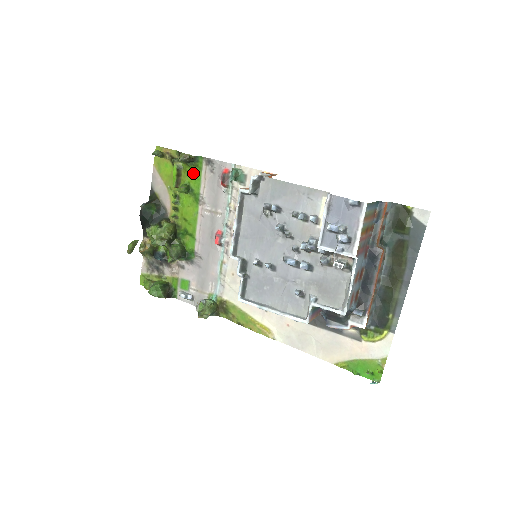
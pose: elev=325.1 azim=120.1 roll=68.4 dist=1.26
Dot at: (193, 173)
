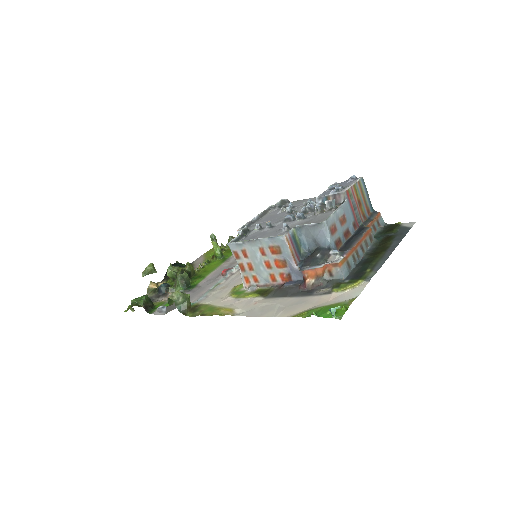
Dot at: occluded
